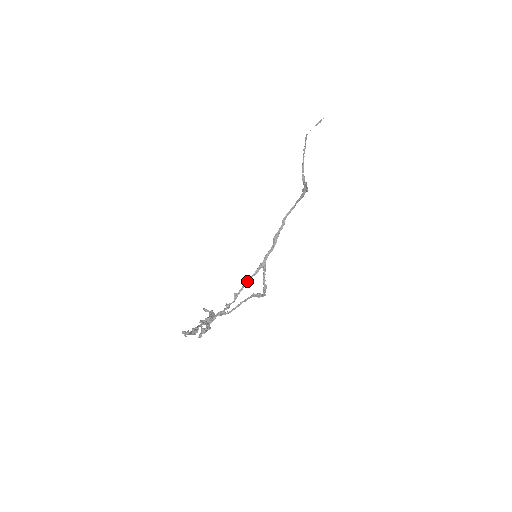
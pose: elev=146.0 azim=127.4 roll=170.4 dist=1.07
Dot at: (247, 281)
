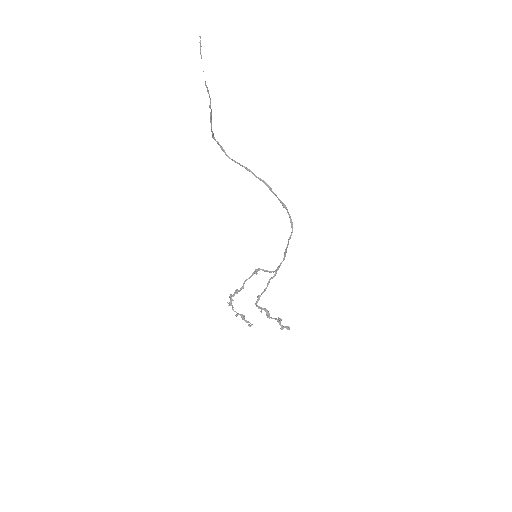
Dot at: occluded
